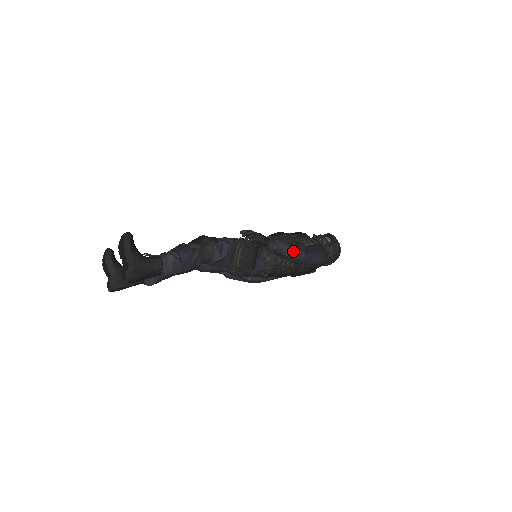
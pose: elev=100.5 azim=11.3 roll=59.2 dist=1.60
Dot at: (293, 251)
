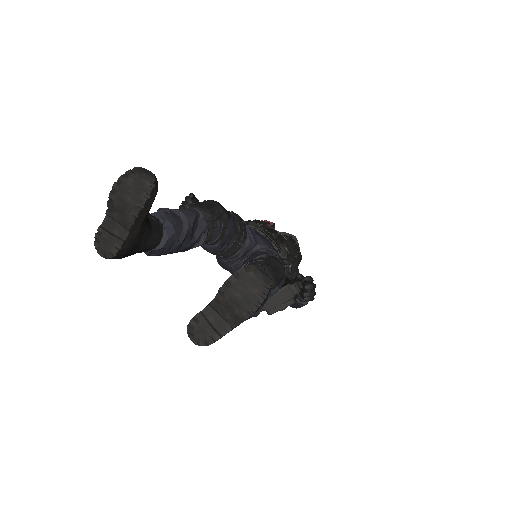
Dot at: occluded
